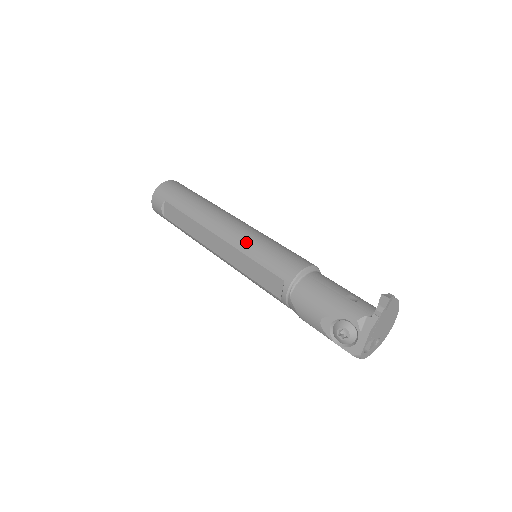
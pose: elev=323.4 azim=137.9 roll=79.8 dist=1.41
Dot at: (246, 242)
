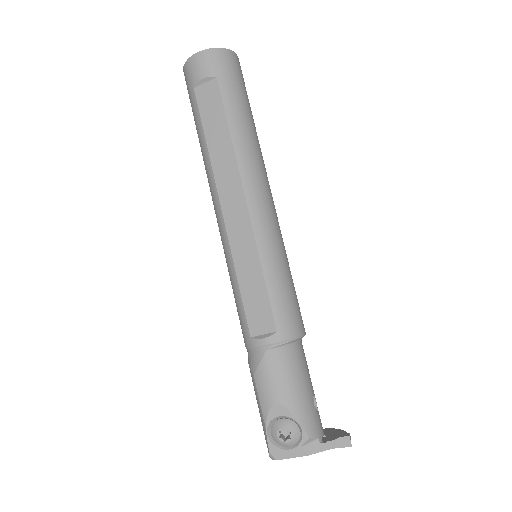
Dot at: (271, 245)
